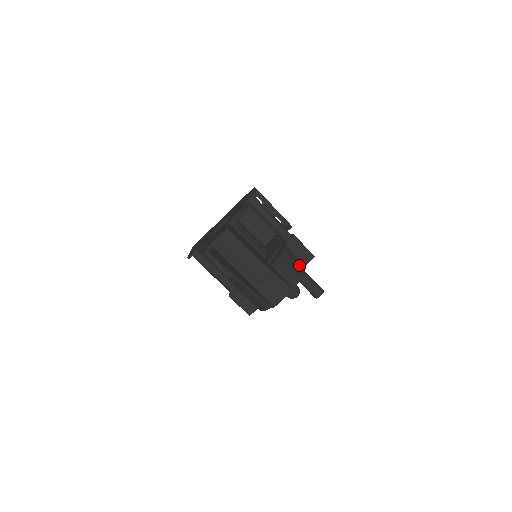
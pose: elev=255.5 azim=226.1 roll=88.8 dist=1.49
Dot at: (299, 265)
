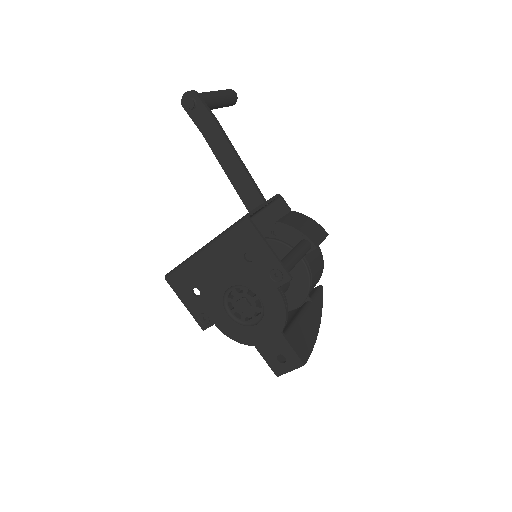
Dot at: (319, 260)
